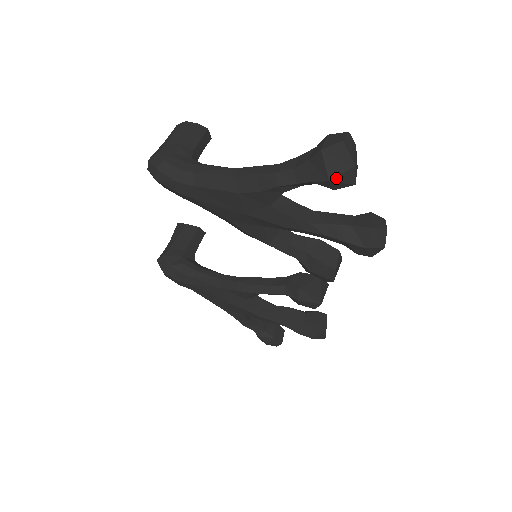
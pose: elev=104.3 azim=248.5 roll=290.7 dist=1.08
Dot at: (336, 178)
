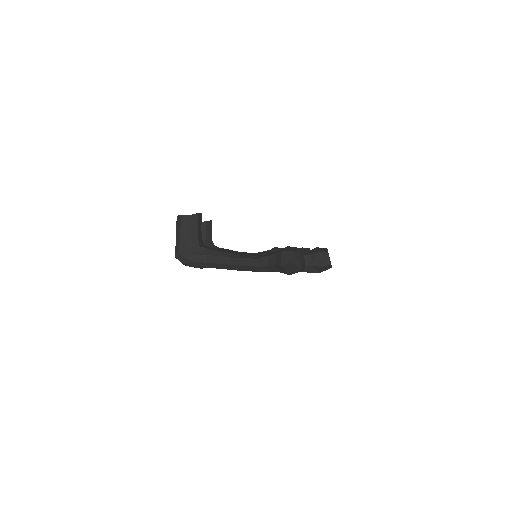
Dot at: occluded
